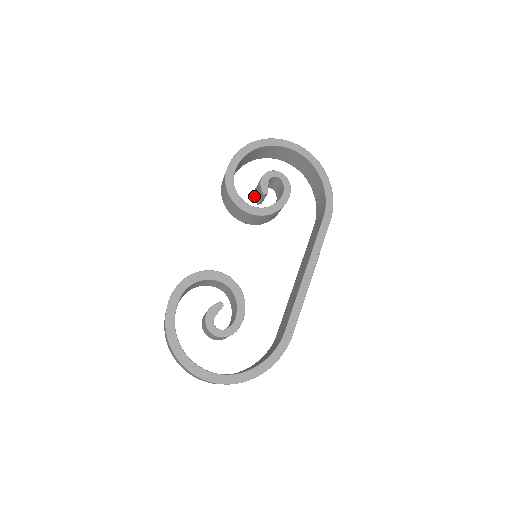
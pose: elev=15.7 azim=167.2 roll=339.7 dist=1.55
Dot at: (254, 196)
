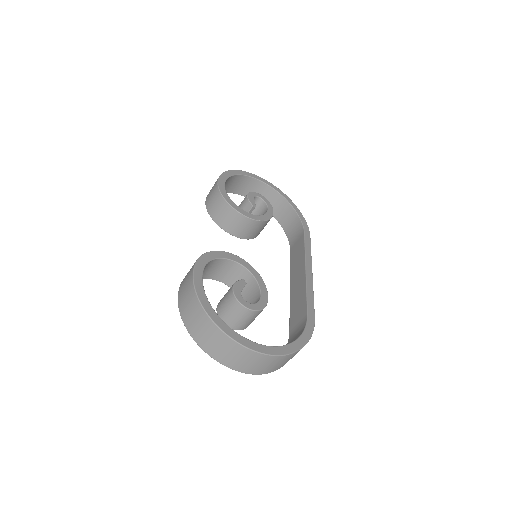
Dot at: occluded
